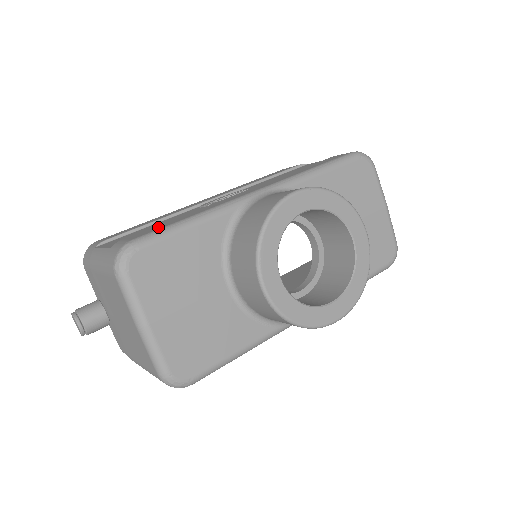
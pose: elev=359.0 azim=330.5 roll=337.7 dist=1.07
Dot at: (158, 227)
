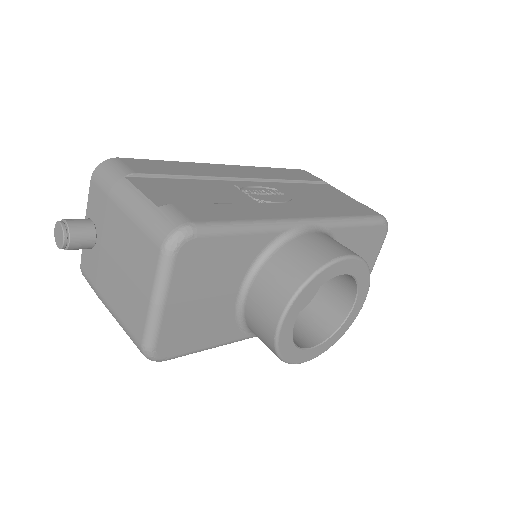
Dot at: (214, 213)
